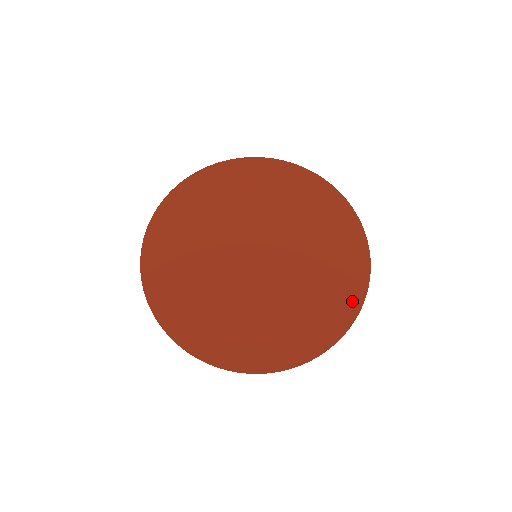
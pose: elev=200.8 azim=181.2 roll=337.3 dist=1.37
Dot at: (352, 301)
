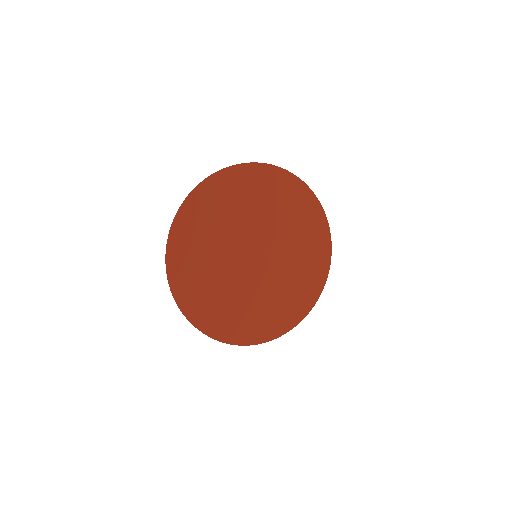
Dot at: (316, 289)
